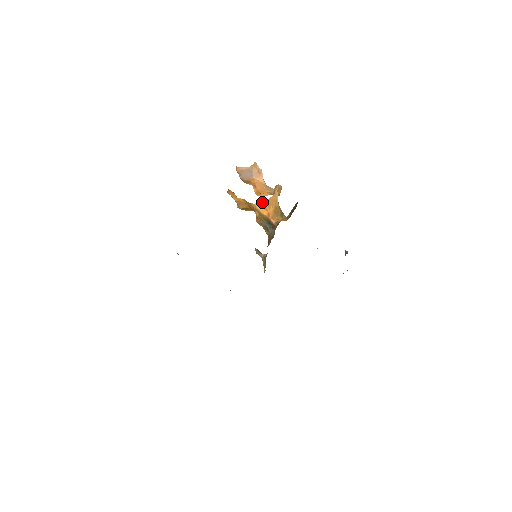
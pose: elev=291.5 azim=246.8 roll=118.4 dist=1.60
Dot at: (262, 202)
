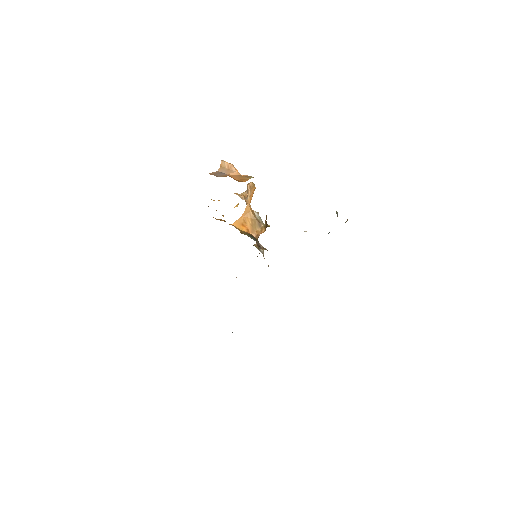
Dot at: (238, 220)
